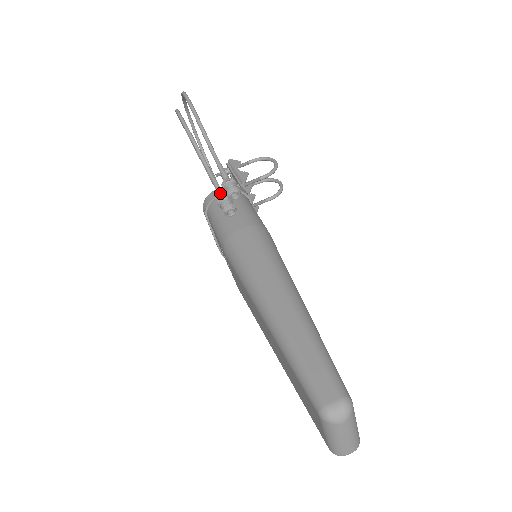
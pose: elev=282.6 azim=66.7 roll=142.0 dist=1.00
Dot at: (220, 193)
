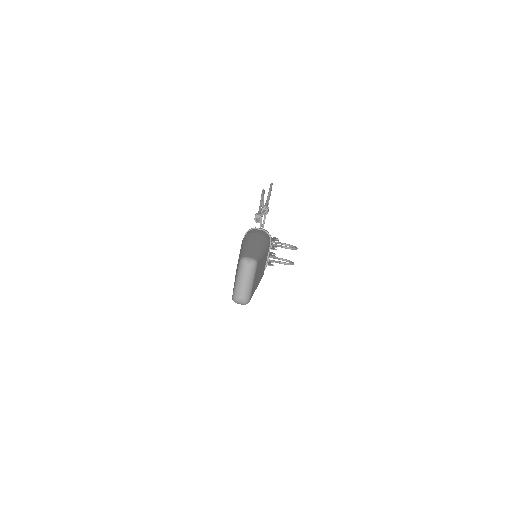
Dot at: occluded
